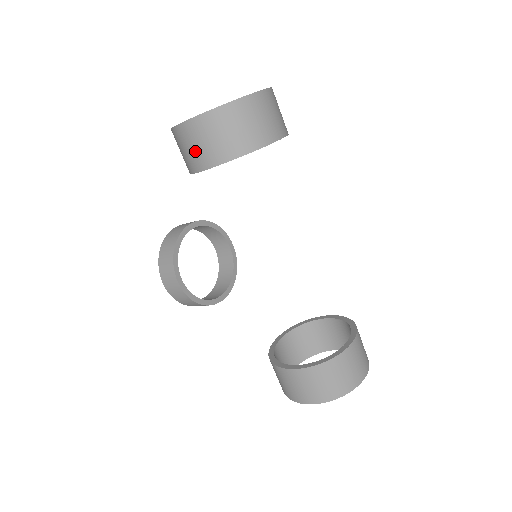
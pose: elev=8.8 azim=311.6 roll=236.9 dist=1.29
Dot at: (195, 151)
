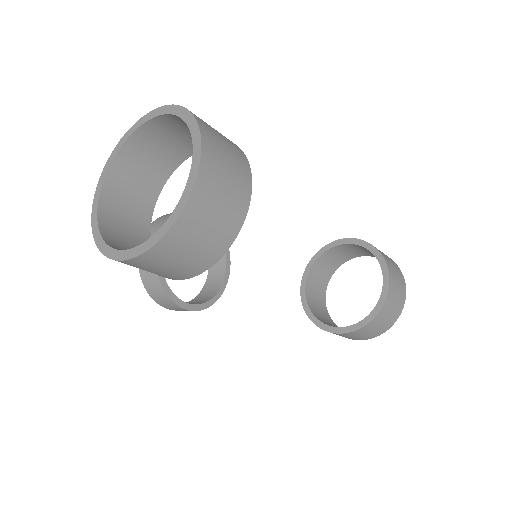
Dot at: (155, 273)
